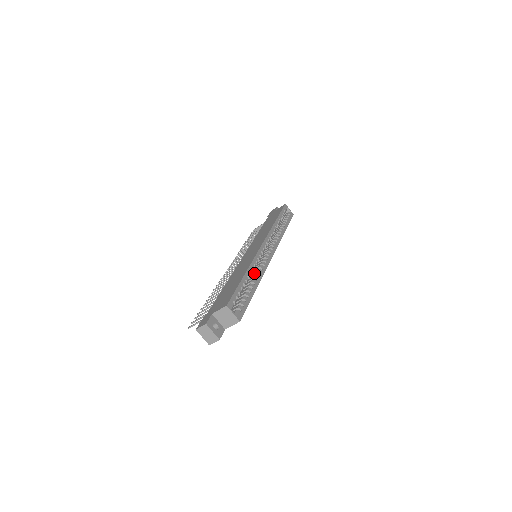
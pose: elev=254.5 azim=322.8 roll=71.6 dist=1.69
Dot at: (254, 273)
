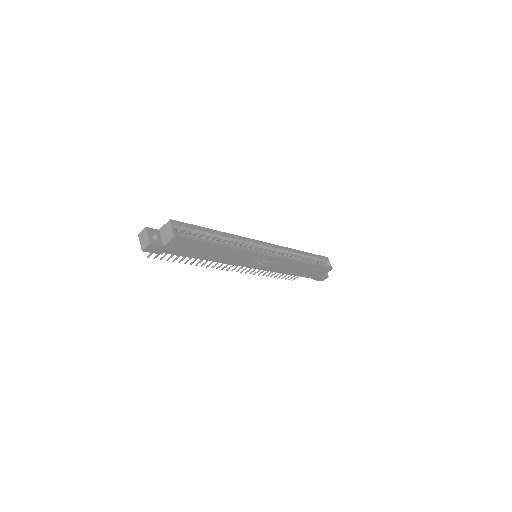
Dot at: occluded
